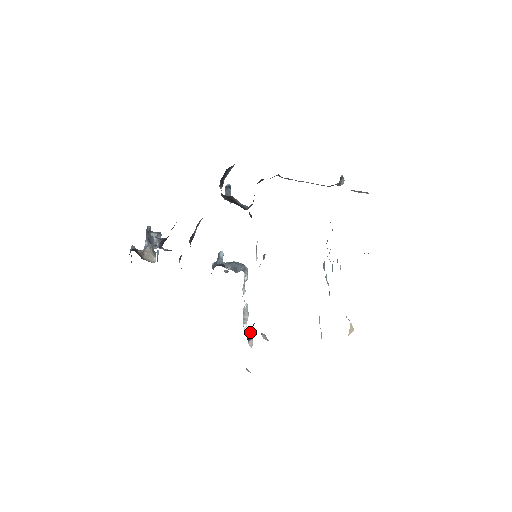
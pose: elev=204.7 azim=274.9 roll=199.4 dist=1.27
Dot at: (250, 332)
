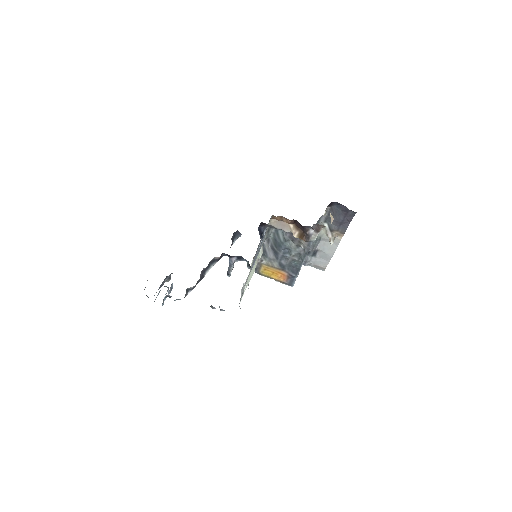
Dot at: (260, 235)
